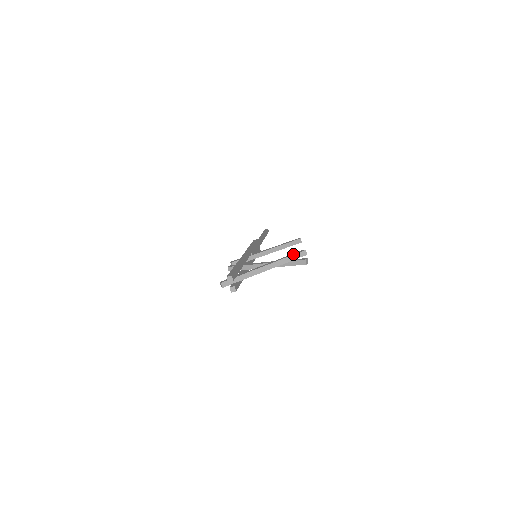
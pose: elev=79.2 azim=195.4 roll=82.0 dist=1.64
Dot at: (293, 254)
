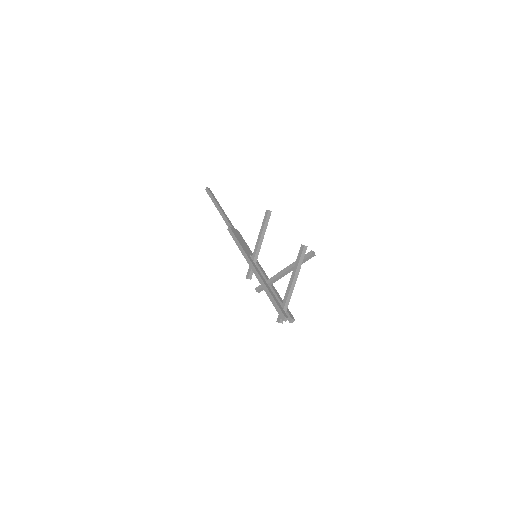
Dot at: (300, 257)
